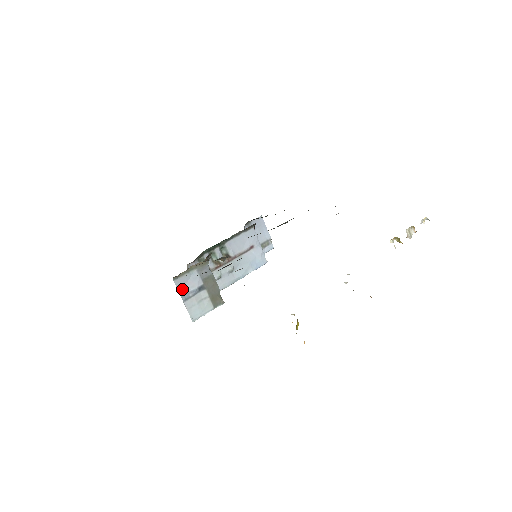
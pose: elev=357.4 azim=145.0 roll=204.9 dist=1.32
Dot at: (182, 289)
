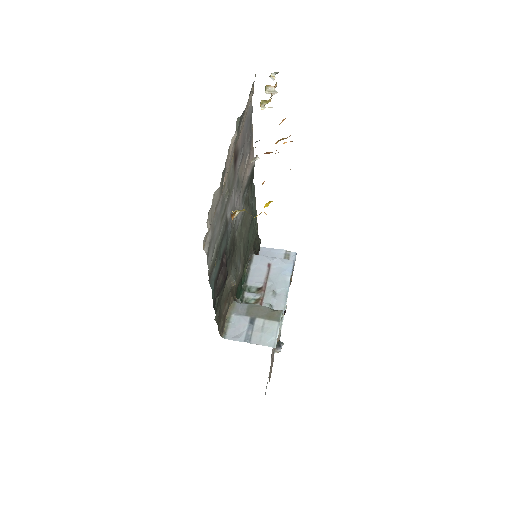
Dot at: (239, 337)
